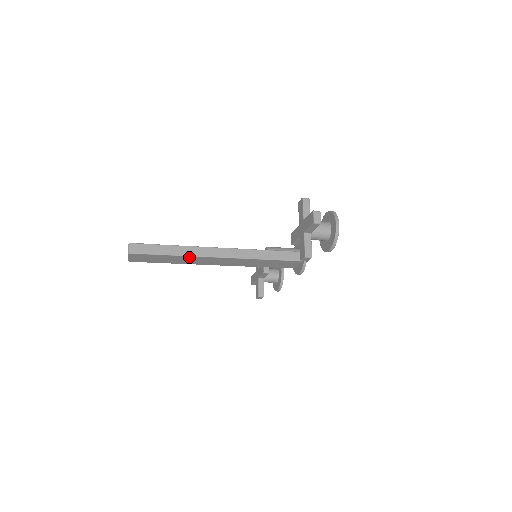
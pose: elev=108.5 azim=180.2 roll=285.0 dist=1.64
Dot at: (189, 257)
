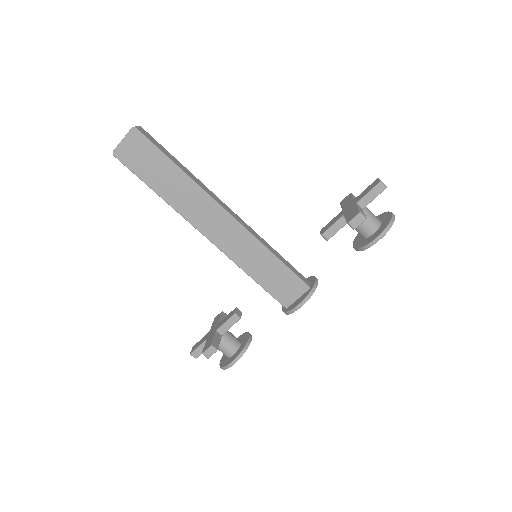
Dot at: (193, 187)
